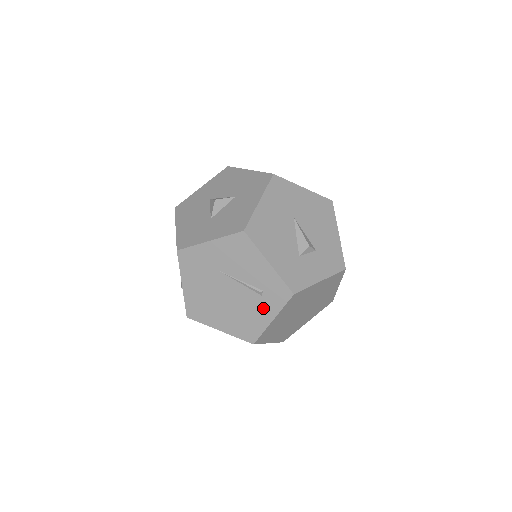
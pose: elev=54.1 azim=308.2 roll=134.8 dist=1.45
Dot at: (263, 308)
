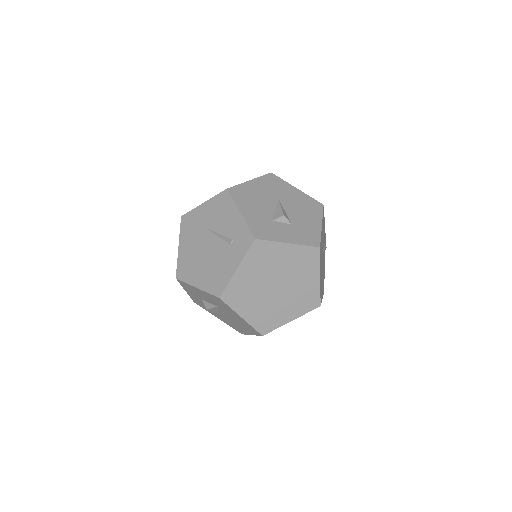
Dot at: (231, 257)
